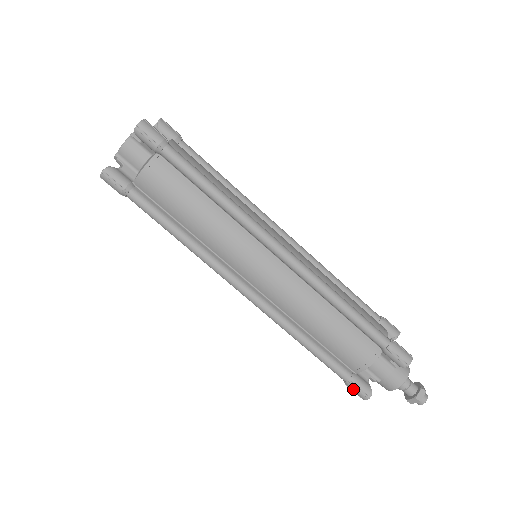
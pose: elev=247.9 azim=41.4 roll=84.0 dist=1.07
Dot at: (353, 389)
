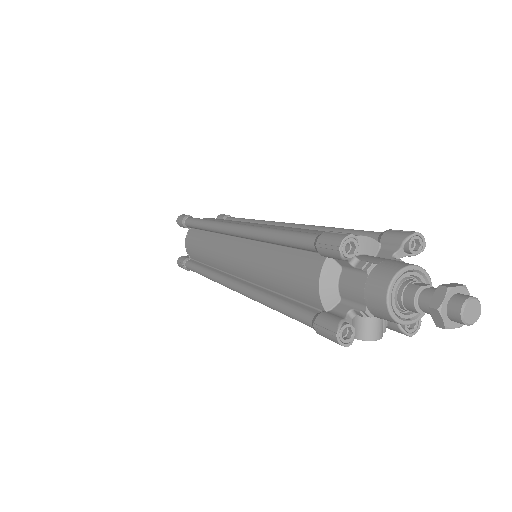
Dot at: (321, 334)
